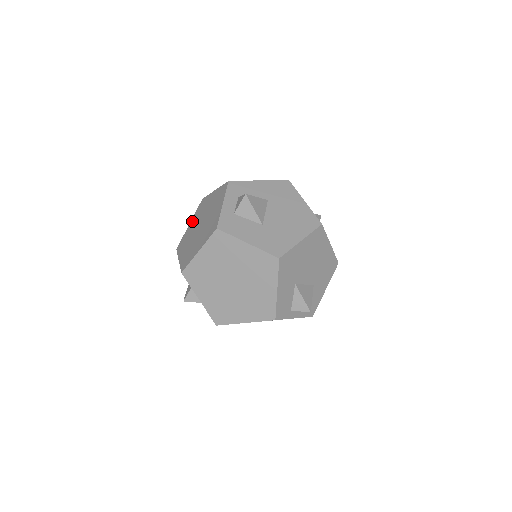
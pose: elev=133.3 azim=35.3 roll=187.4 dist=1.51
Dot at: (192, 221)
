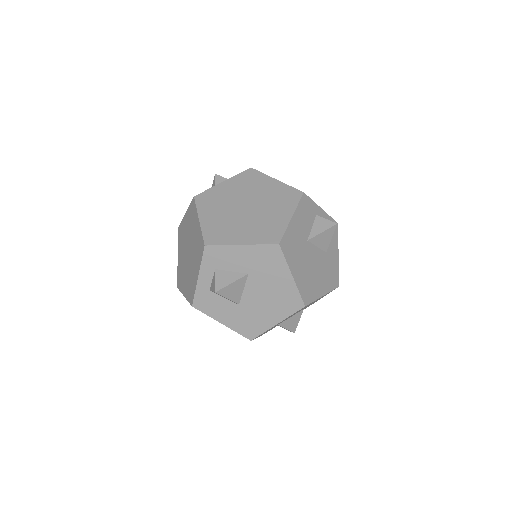
Dot at: (186, 217)
